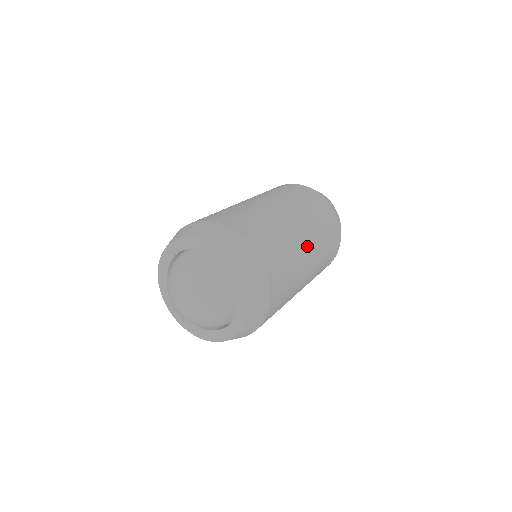
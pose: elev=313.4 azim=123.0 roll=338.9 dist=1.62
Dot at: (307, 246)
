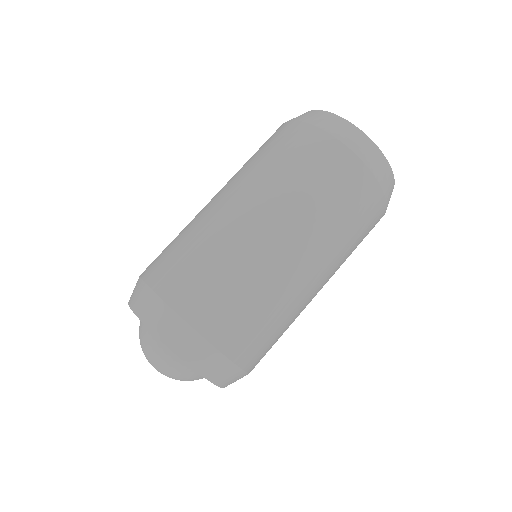
Dot at: (314, 285)
